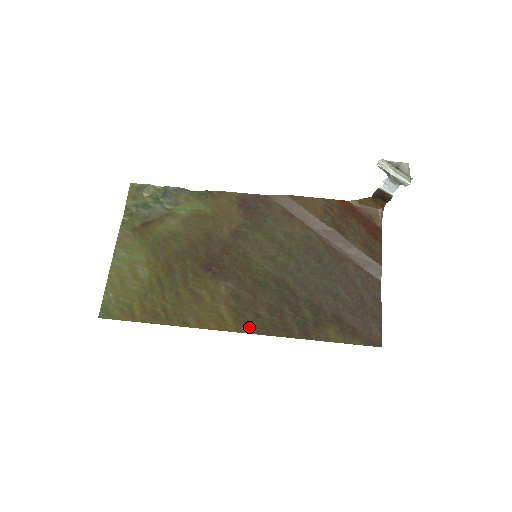
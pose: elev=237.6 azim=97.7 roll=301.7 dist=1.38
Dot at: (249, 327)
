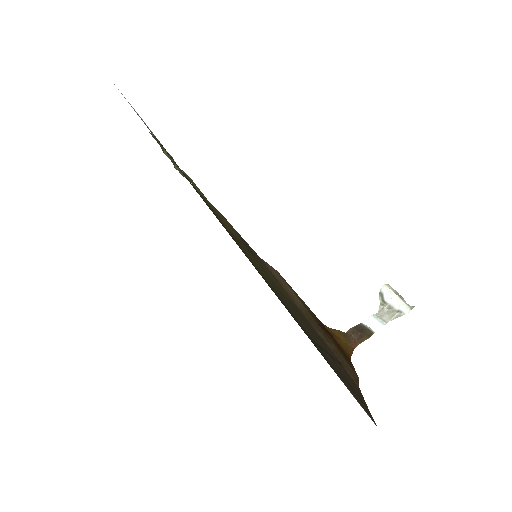
Dot at: (252, 264)
